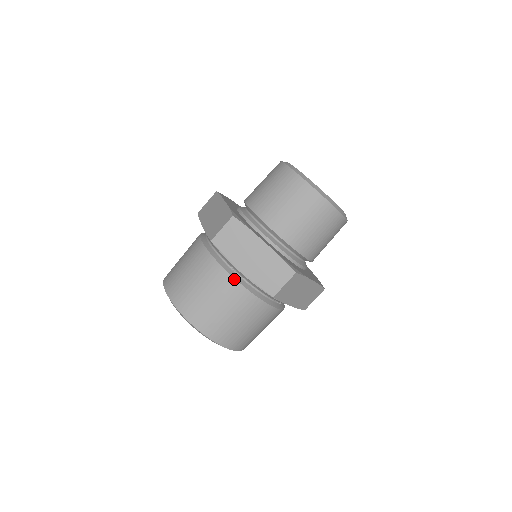
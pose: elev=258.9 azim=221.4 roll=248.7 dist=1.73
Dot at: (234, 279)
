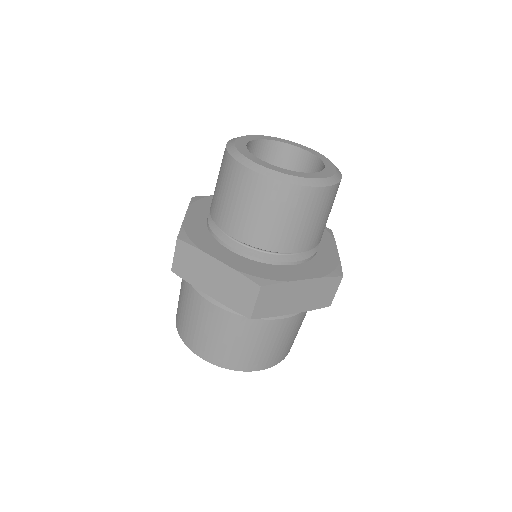
Dot at: (212, 304)
